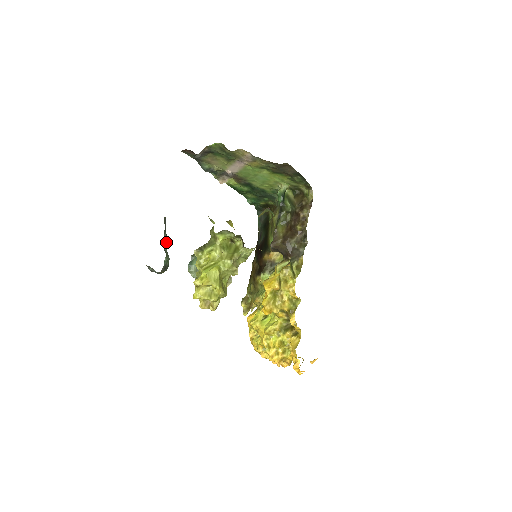
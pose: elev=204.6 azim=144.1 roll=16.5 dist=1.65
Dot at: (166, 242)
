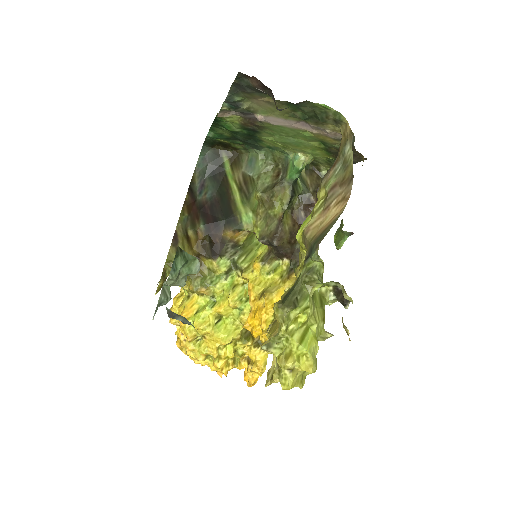
Dot at: occluded
